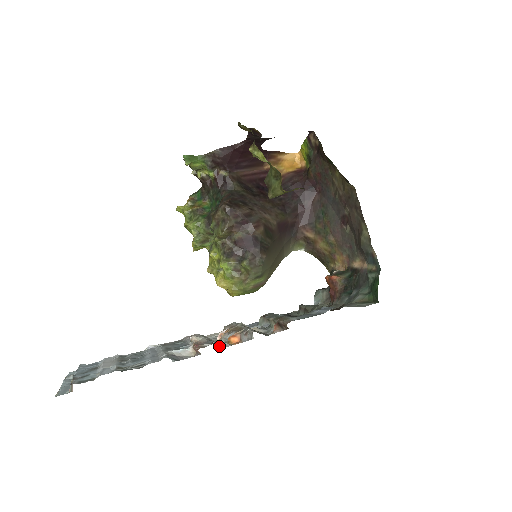
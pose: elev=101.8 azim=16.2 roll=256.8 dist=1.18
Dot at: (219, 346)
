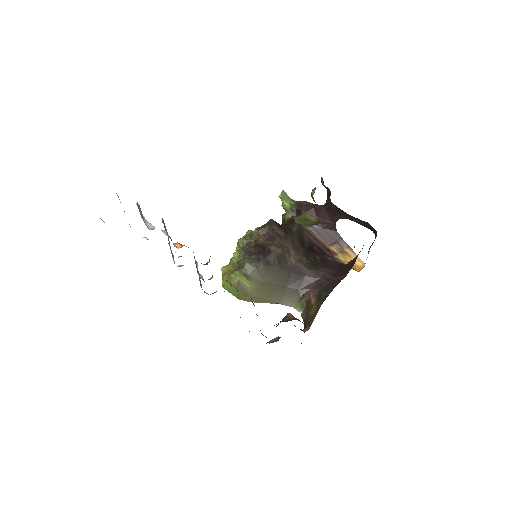
Dot at: occluded
